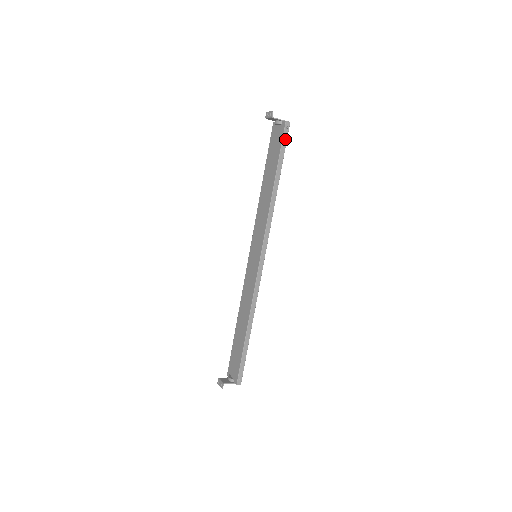
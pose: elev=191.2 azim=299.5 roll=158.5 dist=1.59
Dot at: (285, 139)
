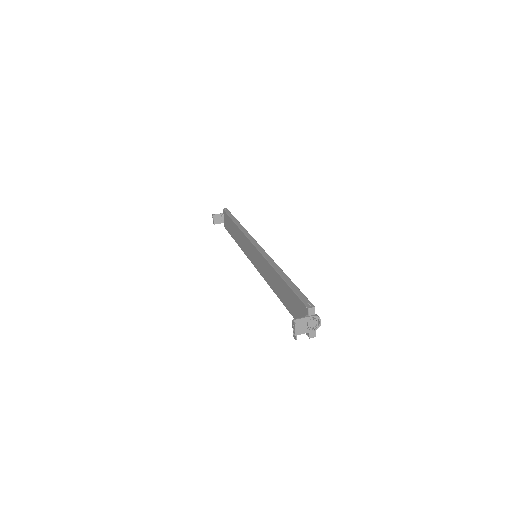
Dot at: occluded
